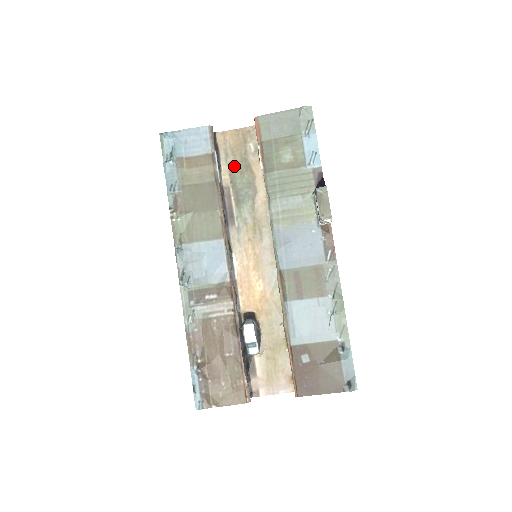
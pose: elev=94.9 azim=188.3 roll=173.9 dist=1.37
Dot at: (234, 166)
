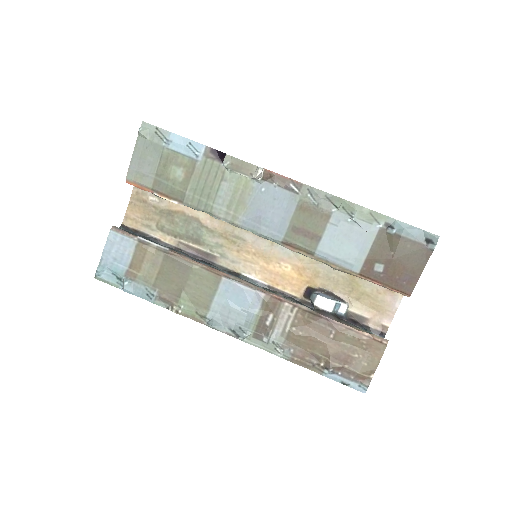
Dot at: (162, 226)
